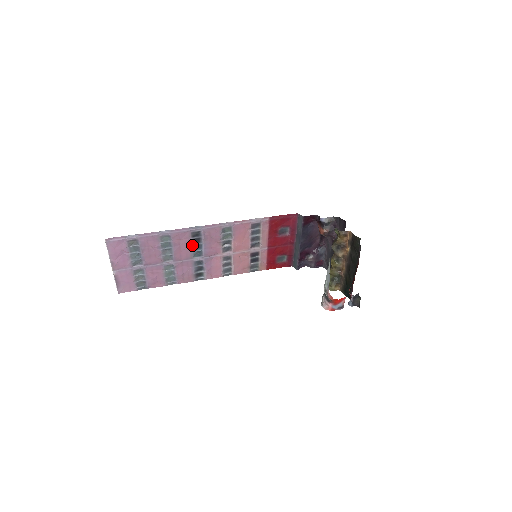
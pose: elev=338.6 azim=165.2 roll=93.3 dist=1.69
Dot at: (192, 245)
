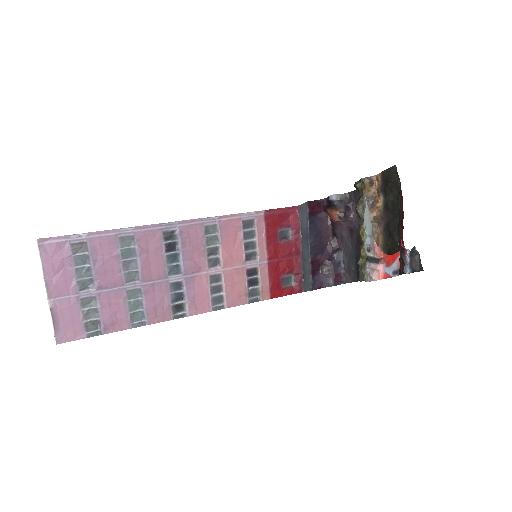
Dot at: (165, 254)
